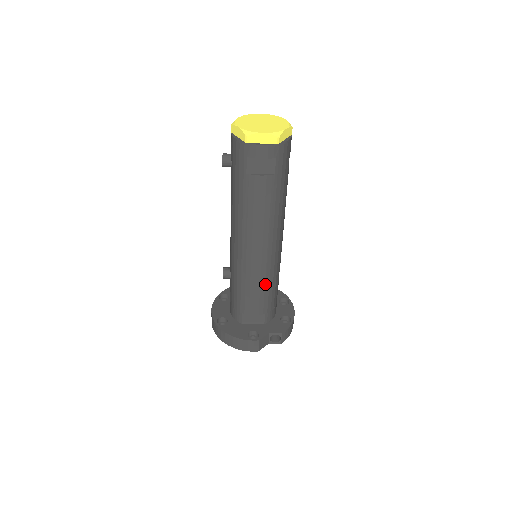
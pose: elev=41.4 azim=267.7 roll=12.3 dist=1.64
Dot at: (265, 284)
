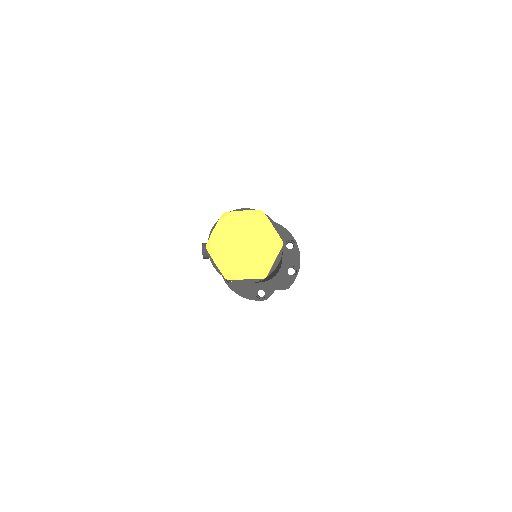
Dot at: occluded
